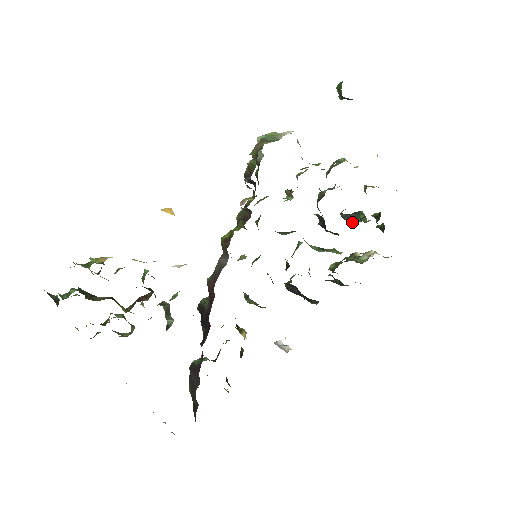
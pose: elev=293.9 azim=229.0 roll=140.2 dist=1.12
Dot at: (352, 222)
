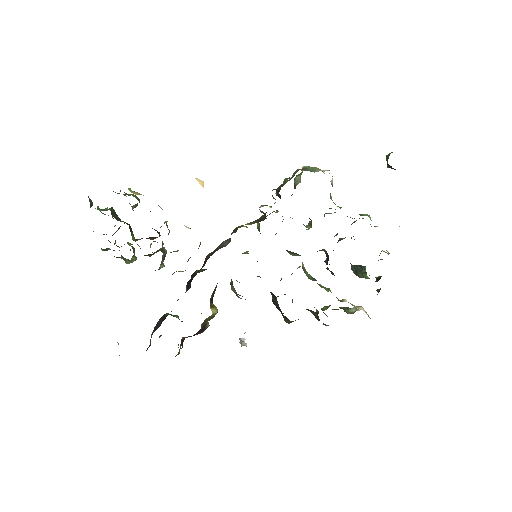
Dot at: (357, 275)
